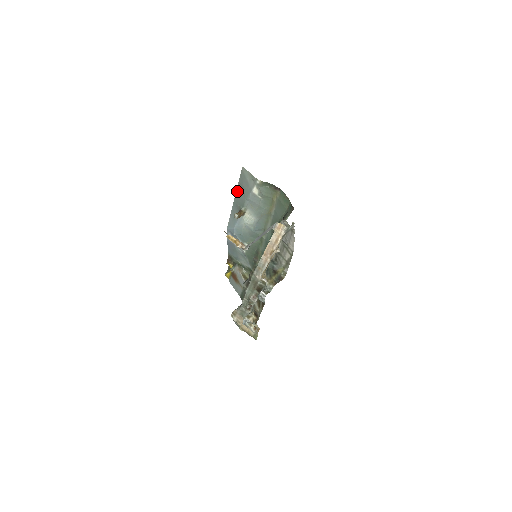
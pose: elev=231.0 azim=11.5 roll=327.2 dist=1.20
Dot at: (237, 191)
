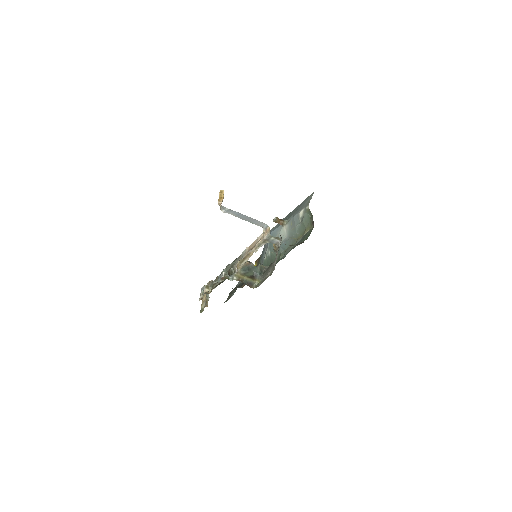
Dot at: (297, 207)
